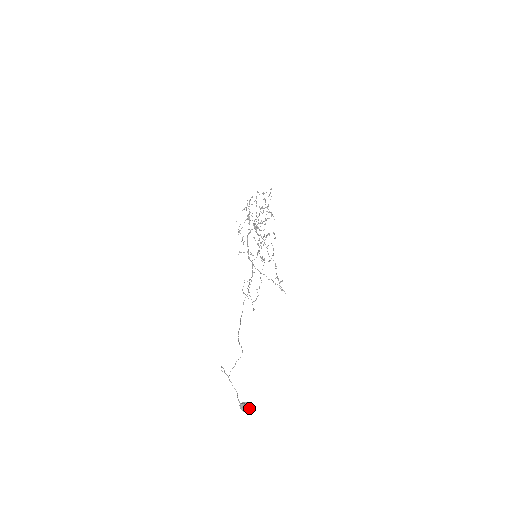
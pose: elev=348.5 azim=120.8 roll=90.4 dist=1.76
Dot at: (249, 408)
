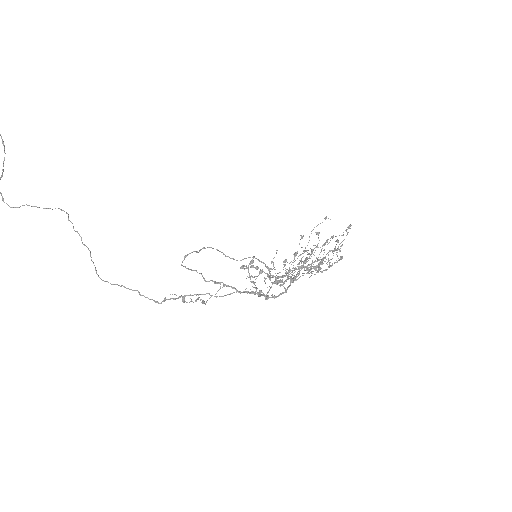
Dot at: out of frame
